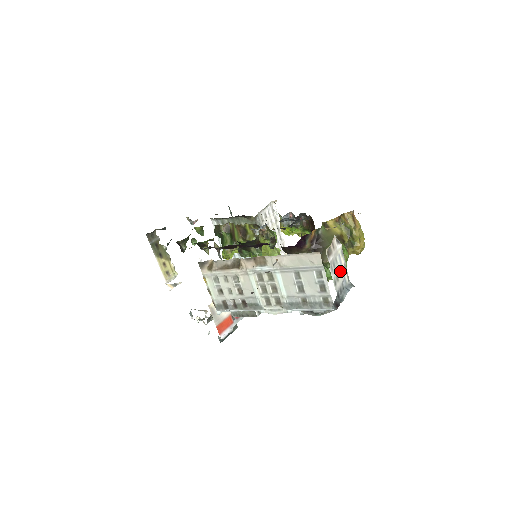
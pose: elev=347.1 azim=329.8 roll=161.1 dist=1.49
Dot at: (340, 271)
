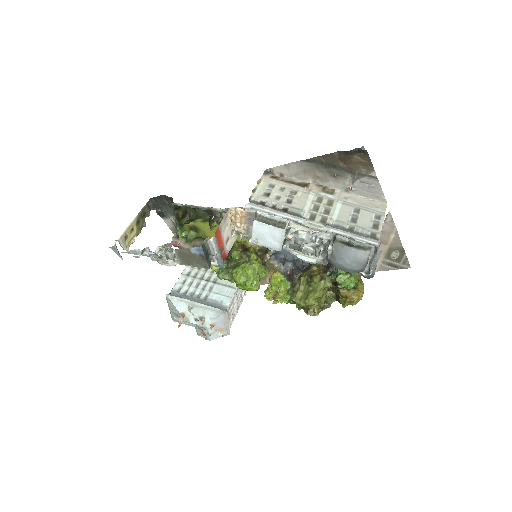
Dot at: occluded
